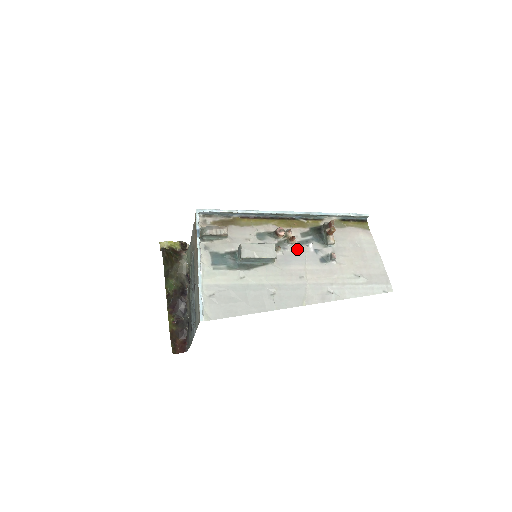
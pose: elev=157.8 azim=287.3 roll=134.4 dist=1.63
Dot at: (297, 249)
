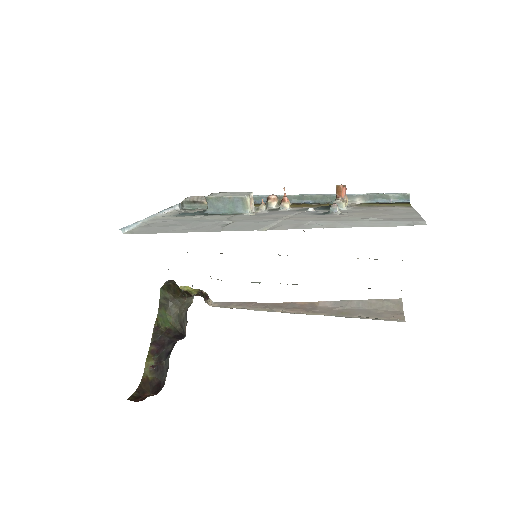
Dot at: (289, 211)
